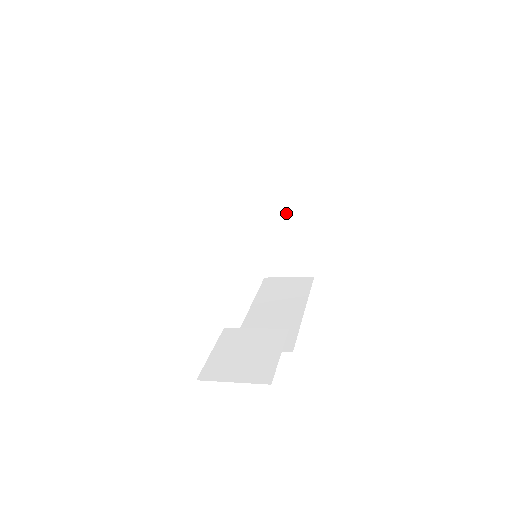
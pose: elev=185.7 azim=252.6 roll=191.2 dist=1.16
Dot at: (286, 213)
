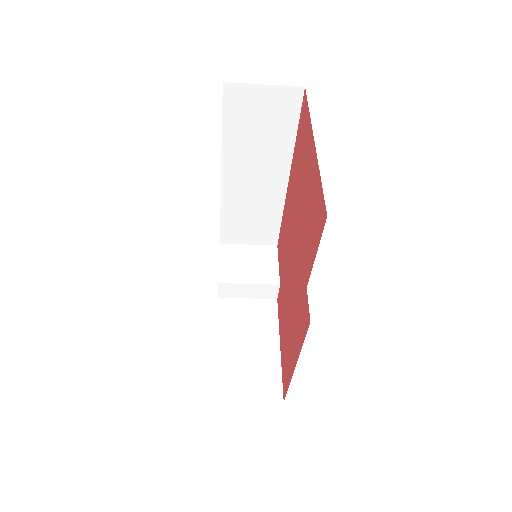
Dot at: (256, 321)
